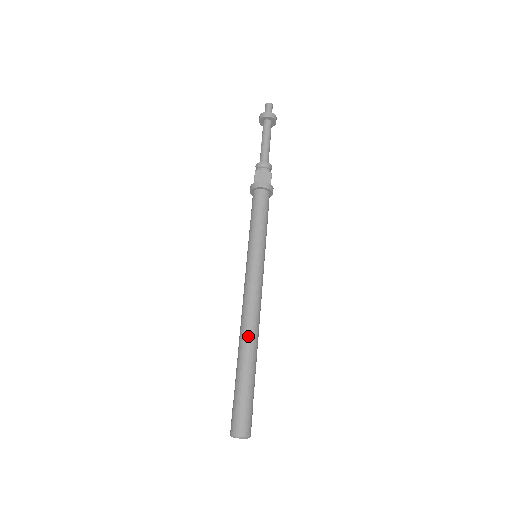
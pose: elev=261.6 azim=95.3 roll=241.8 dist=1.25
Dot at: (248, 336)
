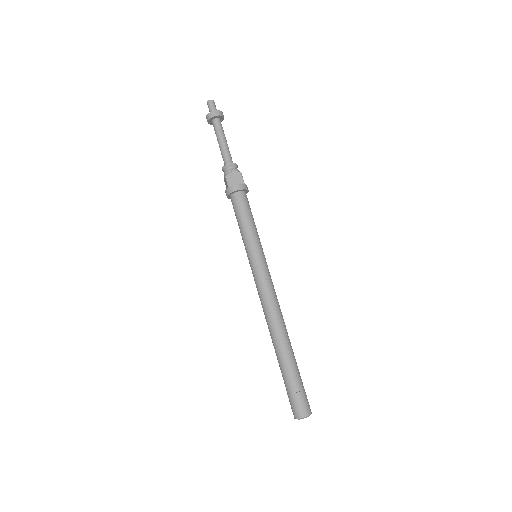
Dot at: (279, 331)
